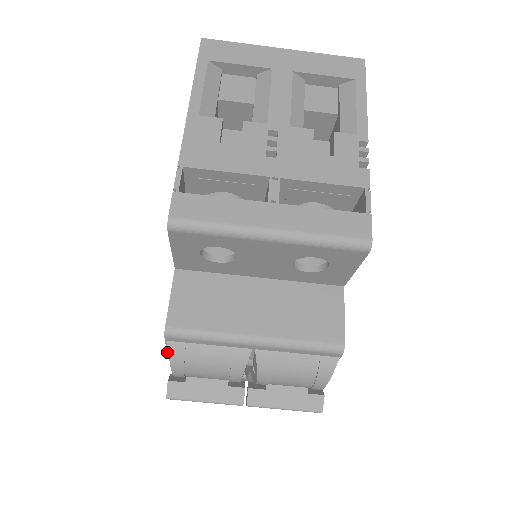
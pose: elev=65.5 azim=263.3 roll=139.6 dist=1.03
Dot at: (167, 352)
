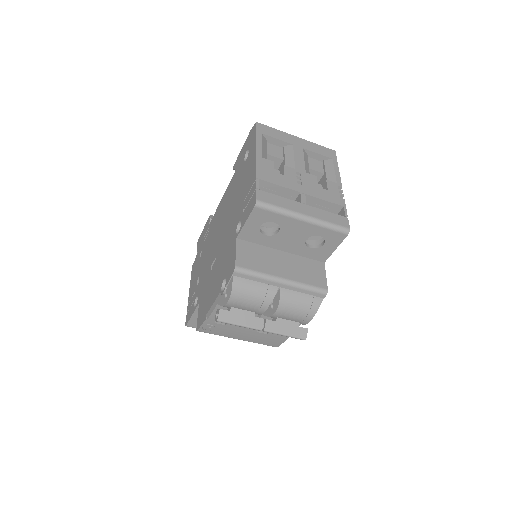
Dot at: (225, 288)
